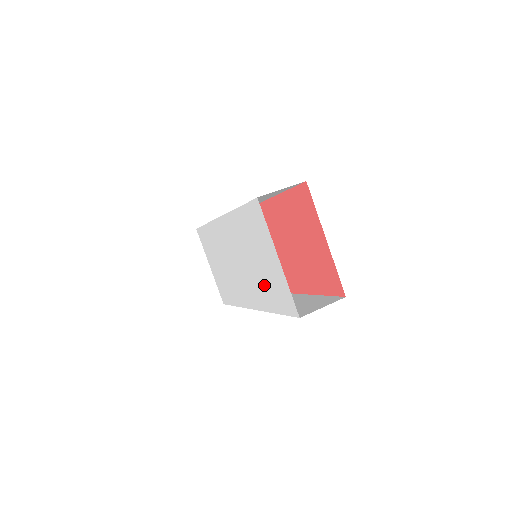
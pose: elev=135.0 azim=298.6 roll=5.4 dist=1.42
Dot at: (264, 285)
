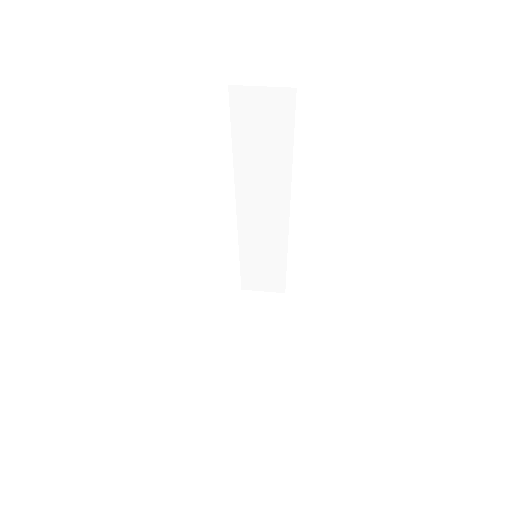
Dot at: occluded
